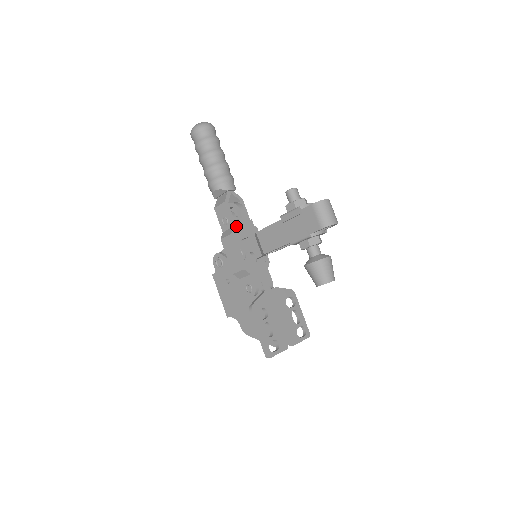
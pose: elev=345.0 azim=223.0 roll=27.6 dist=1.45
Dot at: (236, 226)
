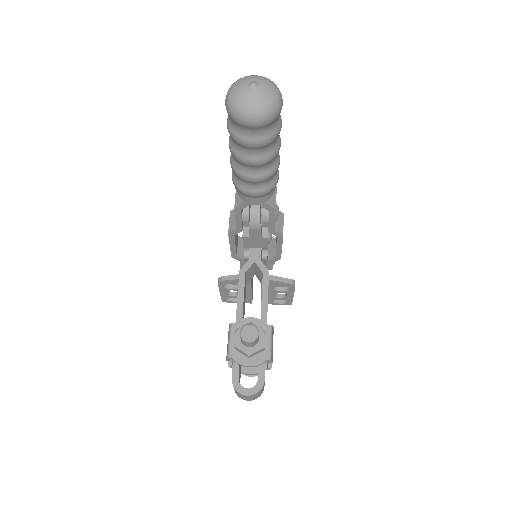
Dot at: (242, 229)
